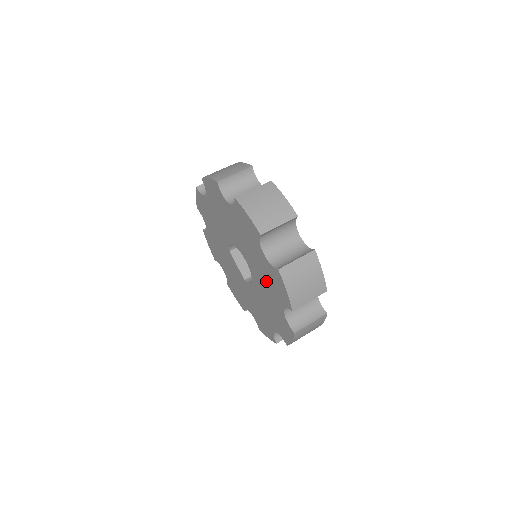
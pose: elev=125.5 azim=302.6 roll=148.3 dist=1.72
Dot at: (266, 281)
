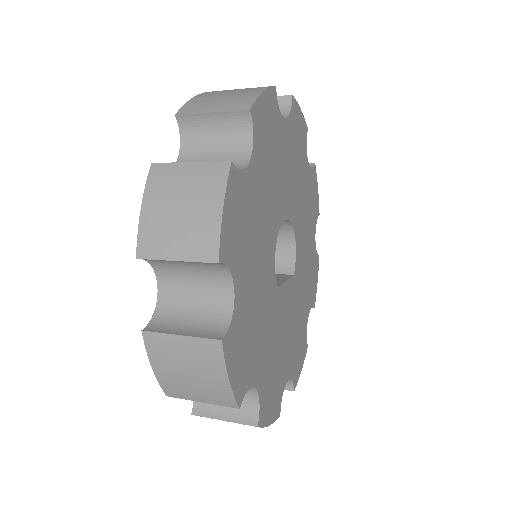
Dot at: occluded
